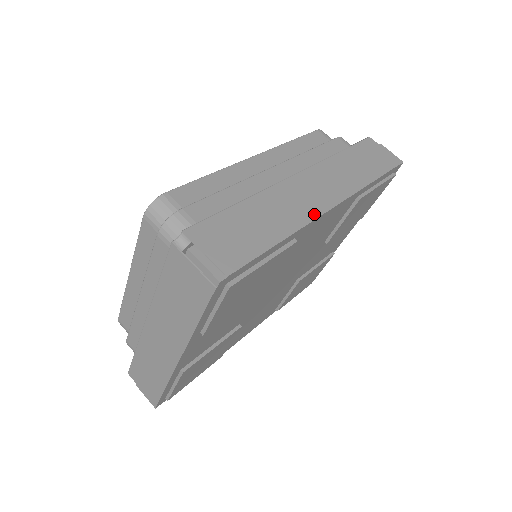
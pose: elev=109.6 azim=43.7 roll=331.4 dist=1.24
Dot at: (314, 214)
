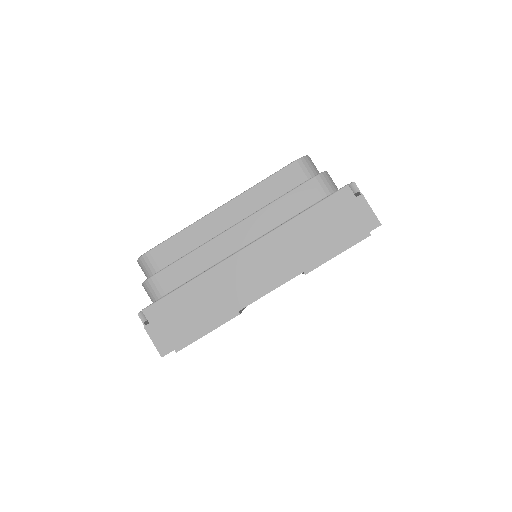
Dot at: occluded
